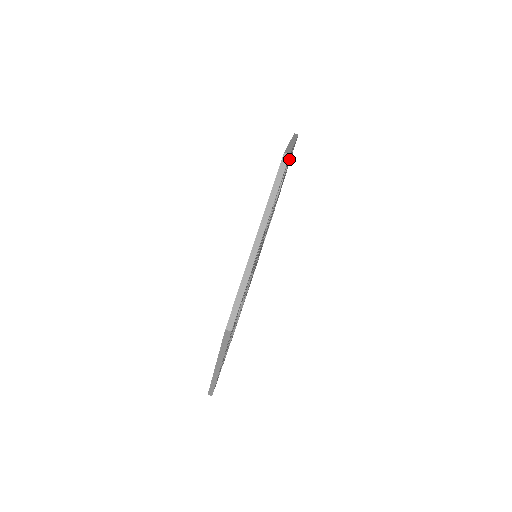
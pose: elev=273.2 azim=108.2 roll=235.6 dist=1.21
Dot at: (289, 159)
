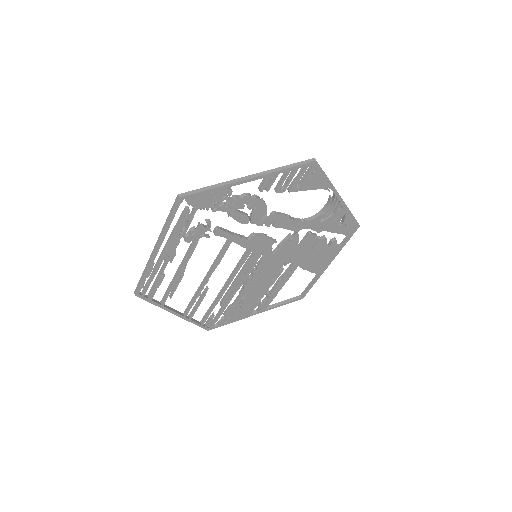
Dot at: (329, 204)
